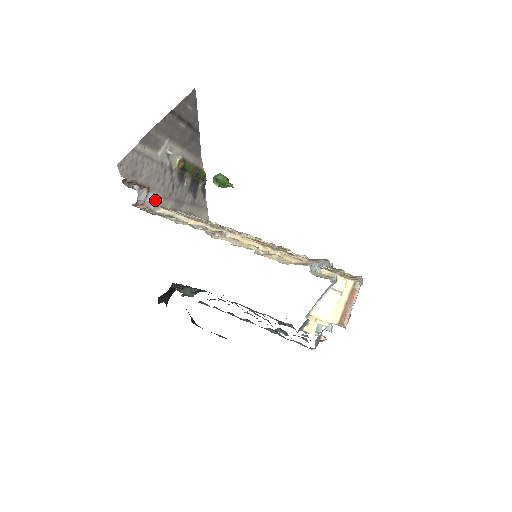
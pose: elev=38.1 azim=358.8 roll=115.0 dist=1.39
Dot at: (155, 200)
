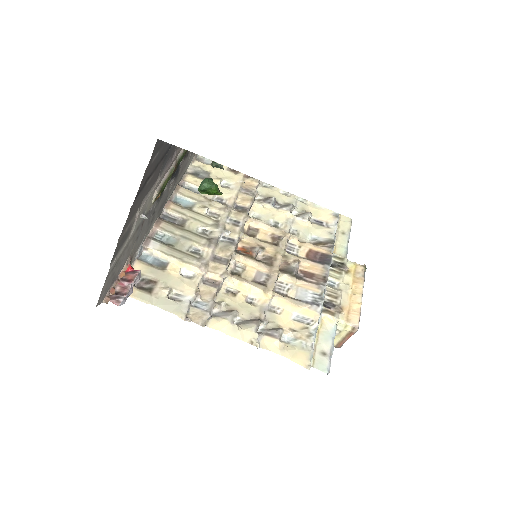
Dot at: (138, 247)
